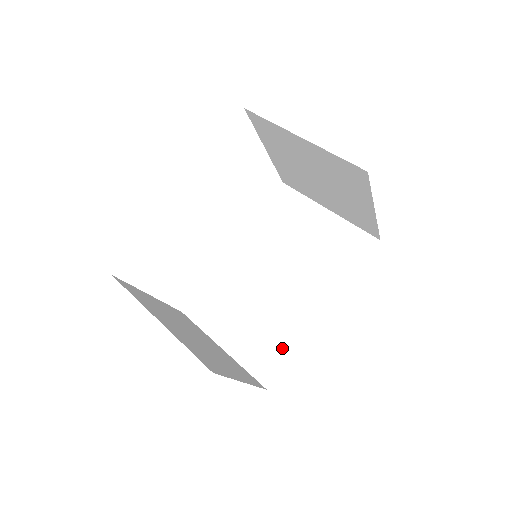
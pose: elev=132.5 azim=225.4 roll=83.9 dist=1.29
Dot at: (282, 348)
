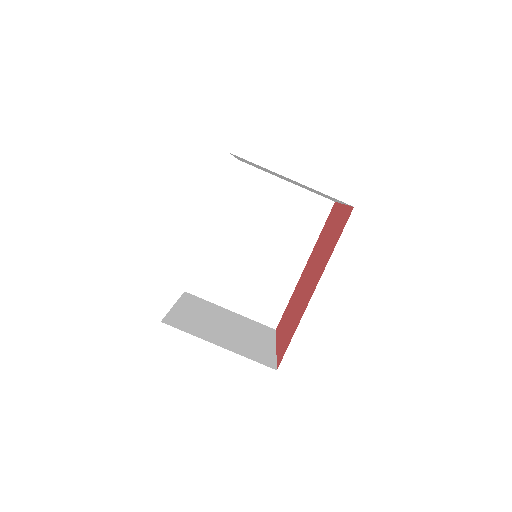
Dot at: (279, 299)
